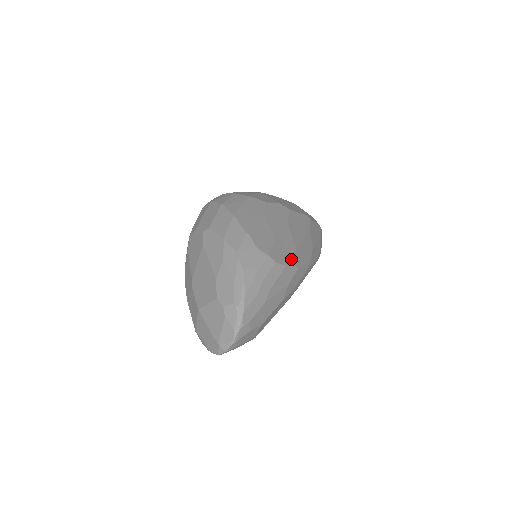
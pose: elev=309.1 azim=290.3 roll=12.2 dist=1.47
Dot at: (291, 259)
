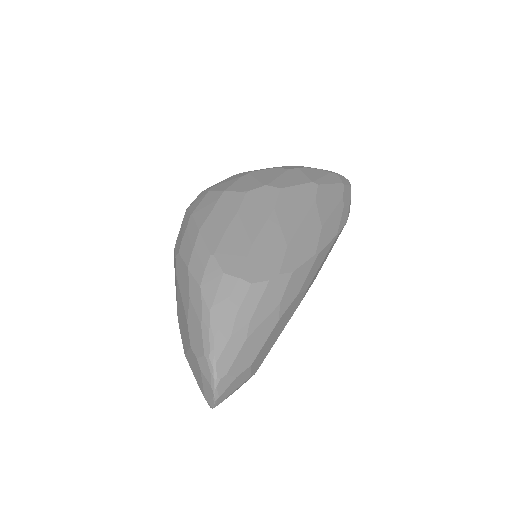
Dot at: (278, 266)
